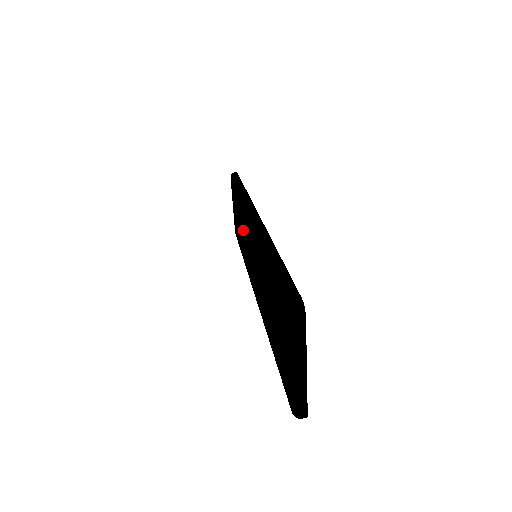
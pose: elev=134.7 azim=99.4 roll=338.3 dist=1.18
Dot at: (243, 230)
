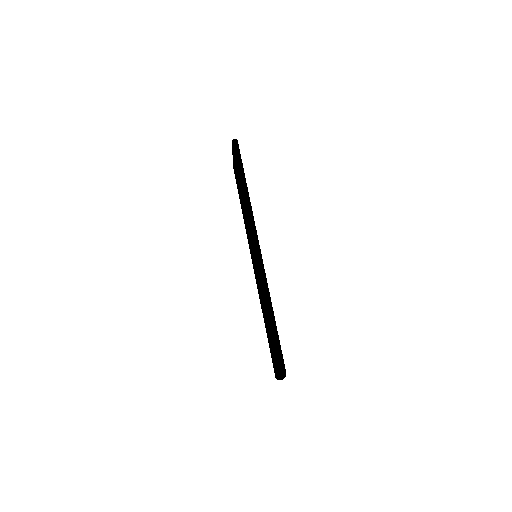
Dot at: occluded
